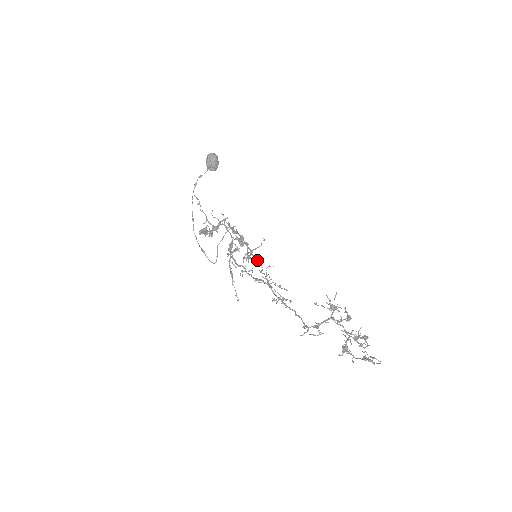
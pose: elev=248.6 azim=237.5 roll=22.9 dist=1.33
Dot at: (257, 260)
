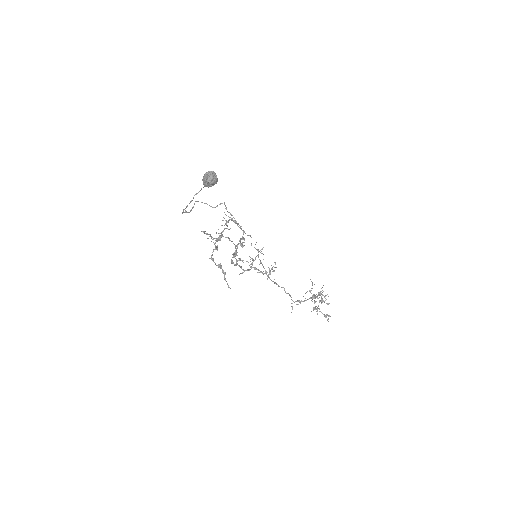
Dot at: (248, 235)
